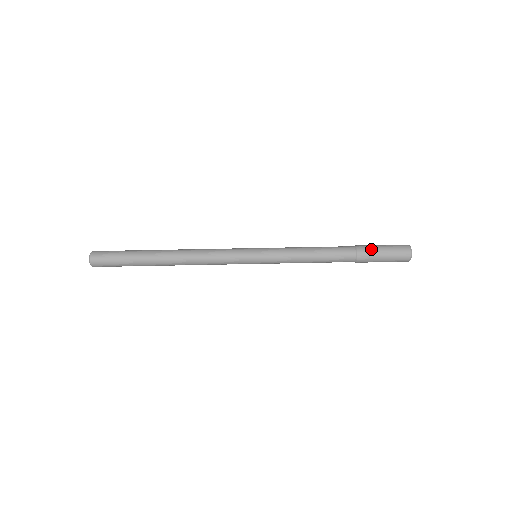
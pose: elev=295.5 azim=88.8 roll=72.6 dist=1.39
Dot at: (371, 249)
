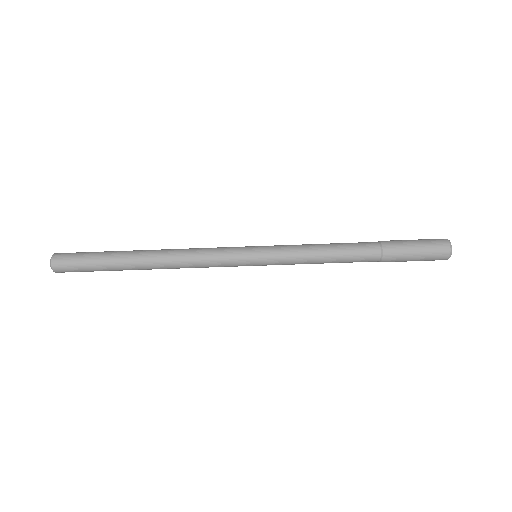
Dot at: (400, 259)
